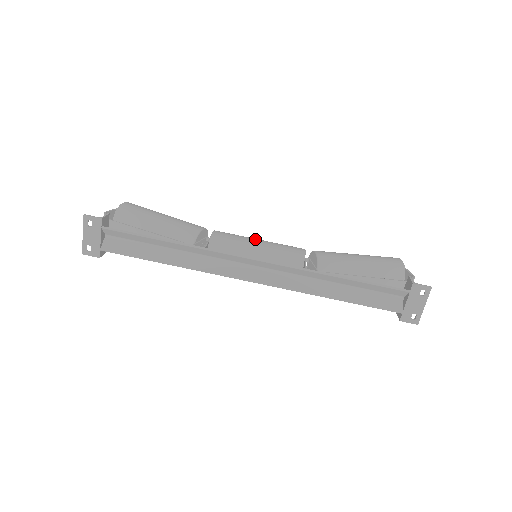
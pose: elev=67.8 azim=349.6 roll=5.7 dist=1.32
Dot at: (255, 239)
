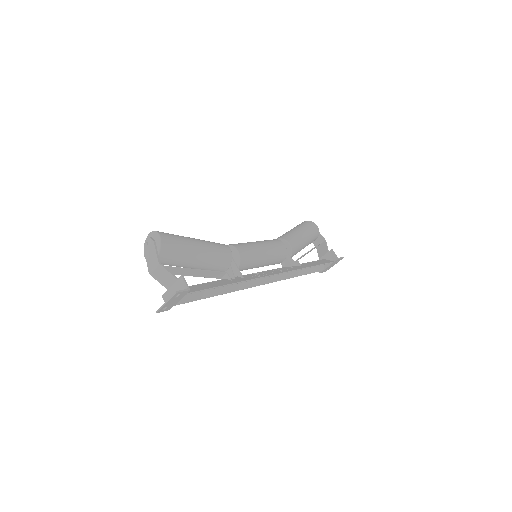
Dot at: (260, 247)
